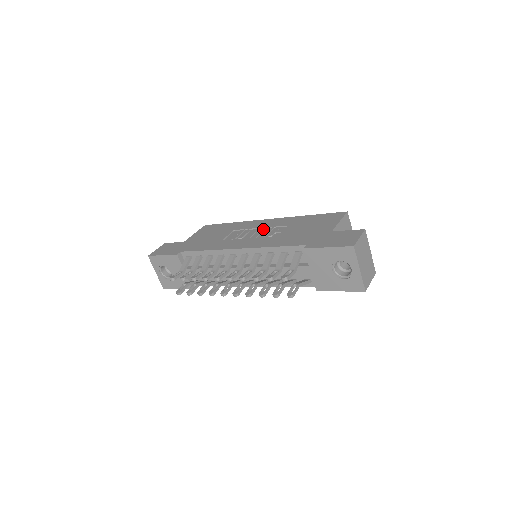
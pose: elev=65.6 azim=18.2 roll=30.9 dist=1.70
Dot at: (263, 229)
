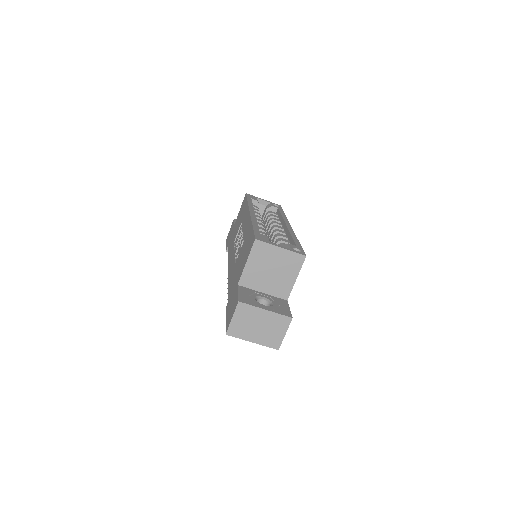
Dot at: (240, 237)
